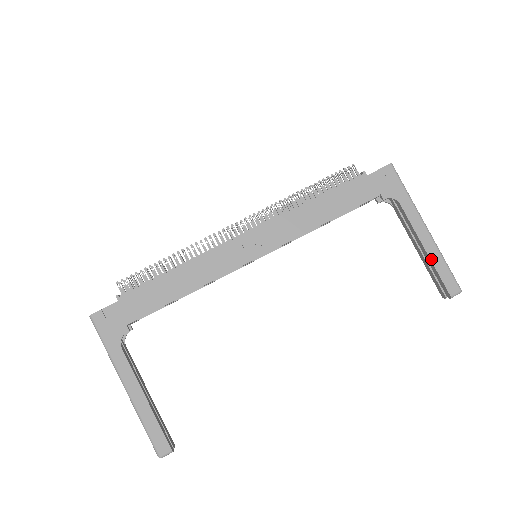
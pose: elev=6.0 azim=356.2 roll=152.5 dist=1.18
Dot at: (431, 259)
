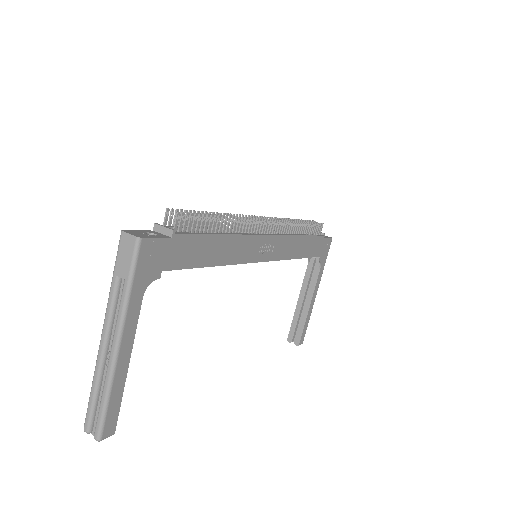
Dot at: (308, 315)
